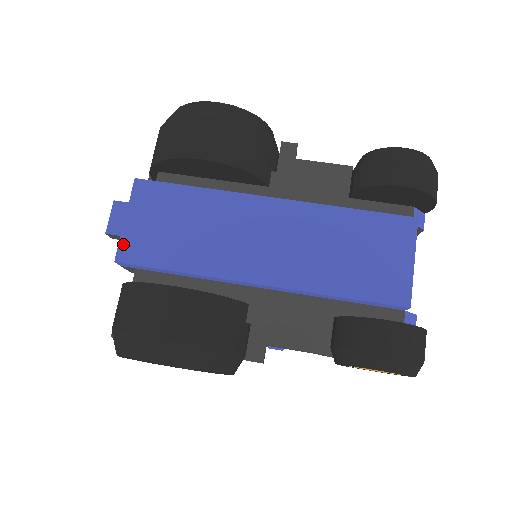
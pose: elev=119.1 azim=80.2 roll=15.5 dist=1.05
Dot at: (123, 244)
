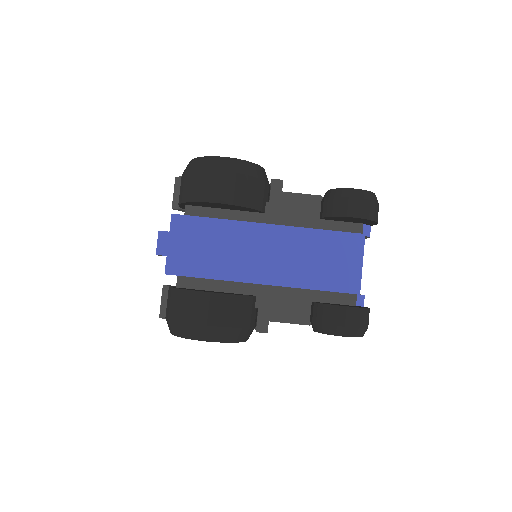
Dot at: (169, 262)
